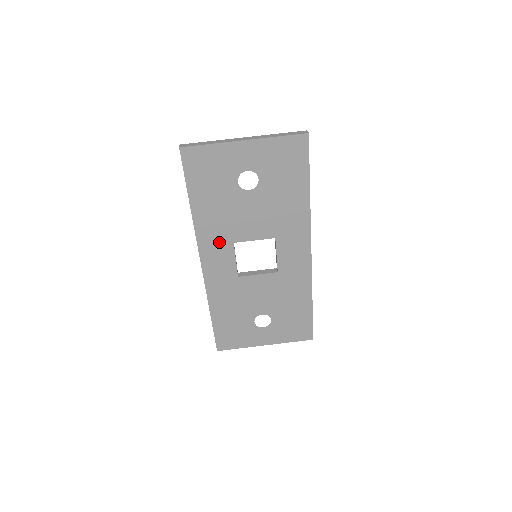
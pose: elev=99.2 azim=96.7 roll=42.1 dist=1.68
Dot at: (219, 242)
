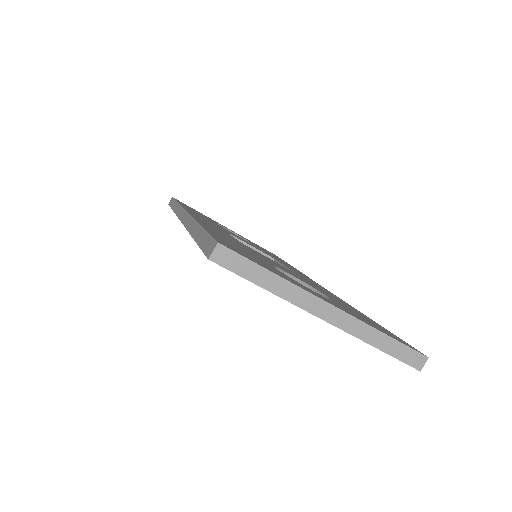
Dot at: occluded
